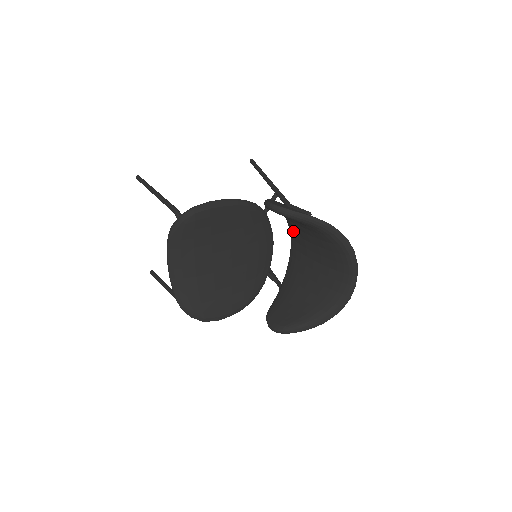
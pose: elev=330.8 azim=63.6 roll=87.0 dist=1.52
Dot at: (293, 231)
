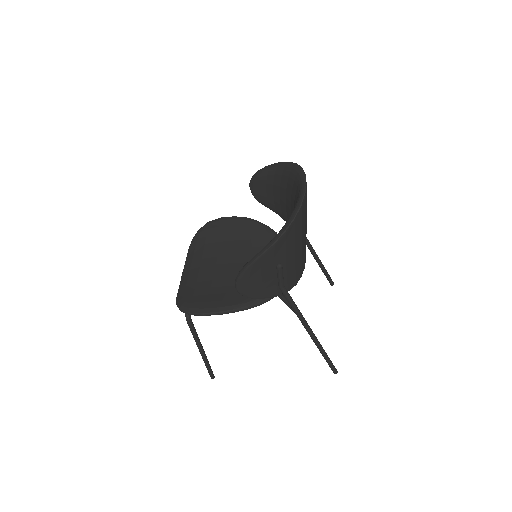
Dot at: occluded
